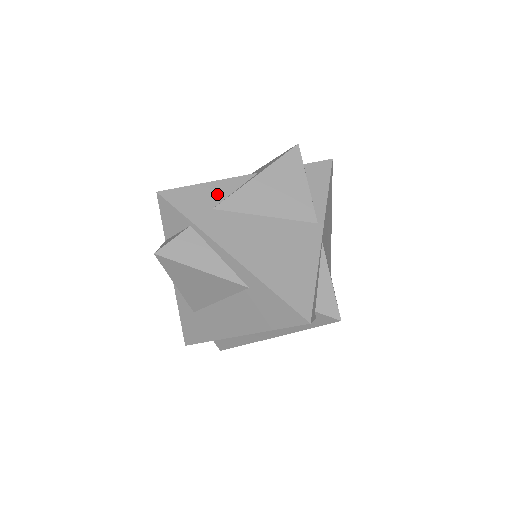
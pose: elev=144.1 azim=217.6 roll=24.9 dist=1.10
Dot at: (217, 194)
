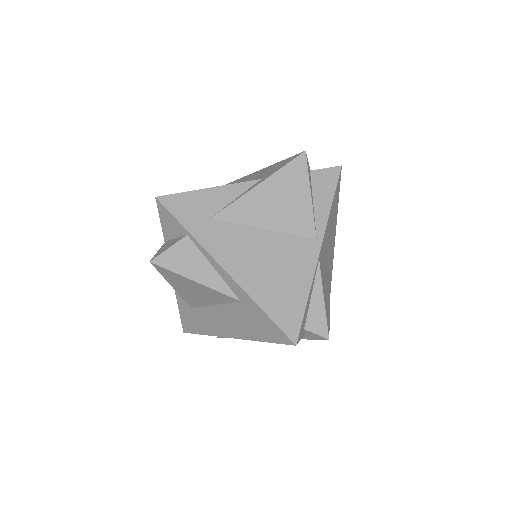
Dot at: (217, 202)
